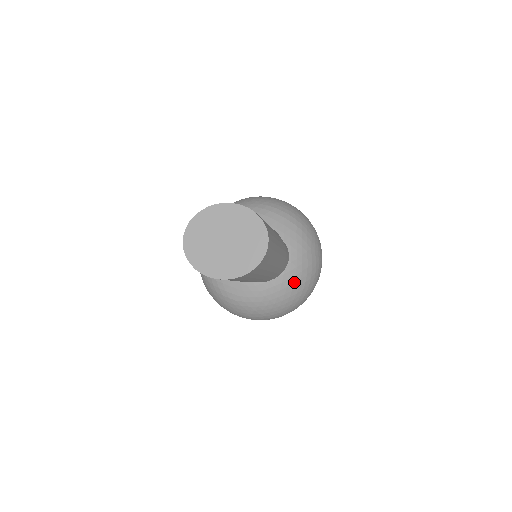
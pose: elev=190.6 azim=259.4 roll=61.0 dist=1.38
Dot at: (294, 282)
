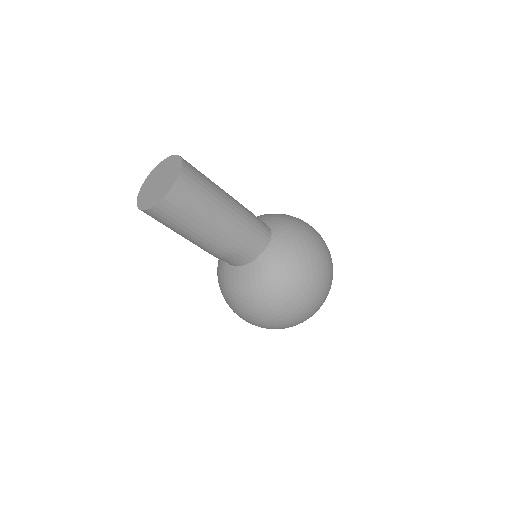
Dot at: (286, 245)
